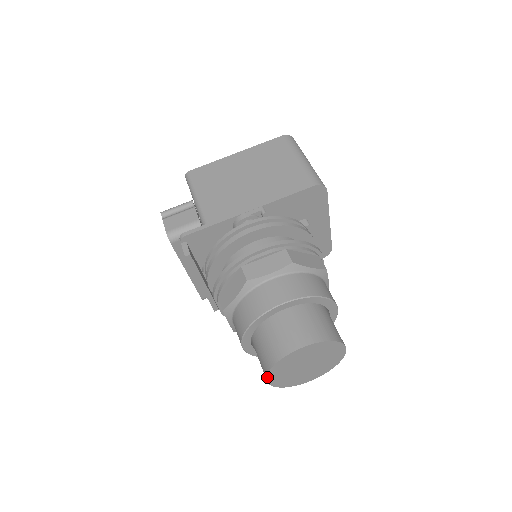
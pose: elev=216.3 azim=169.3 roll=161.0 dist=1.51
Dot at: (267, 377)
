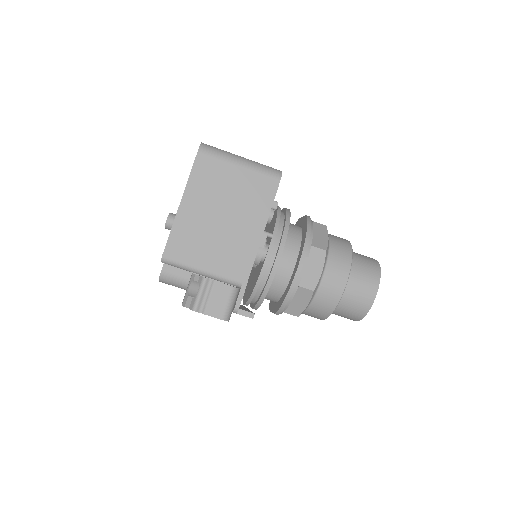
Dot at: occluded
